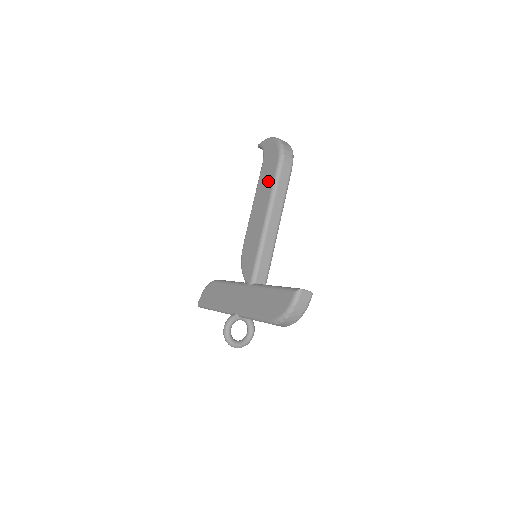
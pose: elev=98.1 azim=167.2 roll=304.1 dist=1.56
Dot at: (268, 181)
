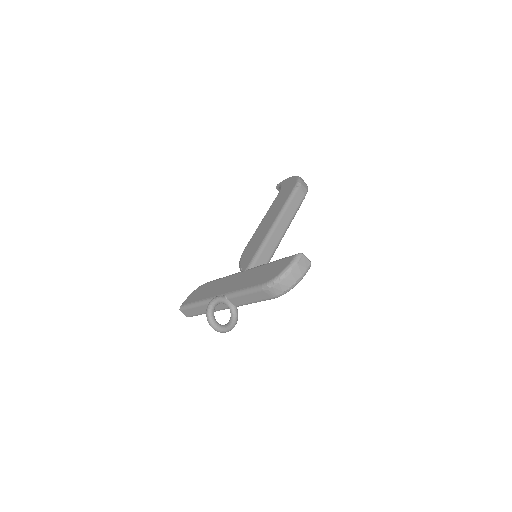
Dot at: (282, 200)
